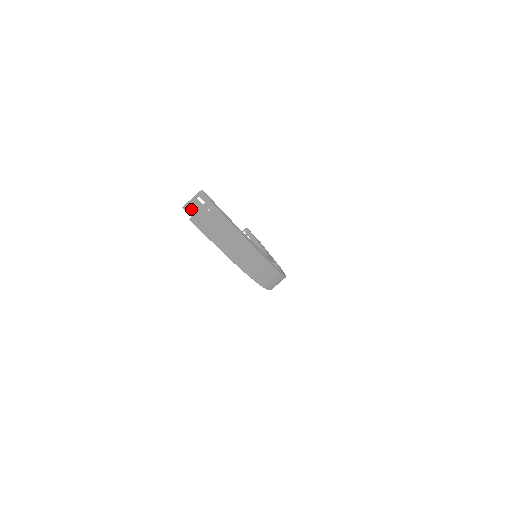
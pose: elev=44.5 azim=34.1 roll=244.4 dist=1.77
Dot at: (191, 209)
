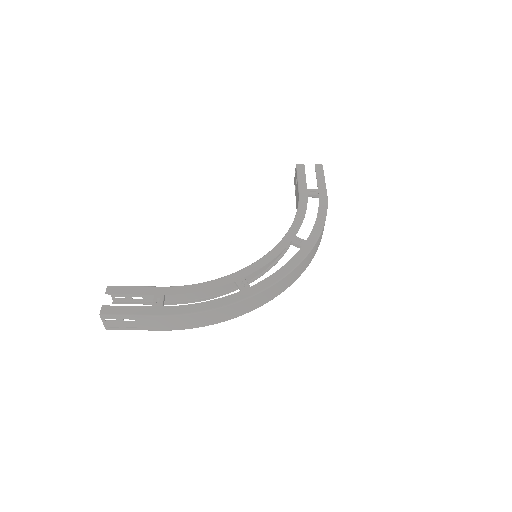
Dot at: (120, 299)
